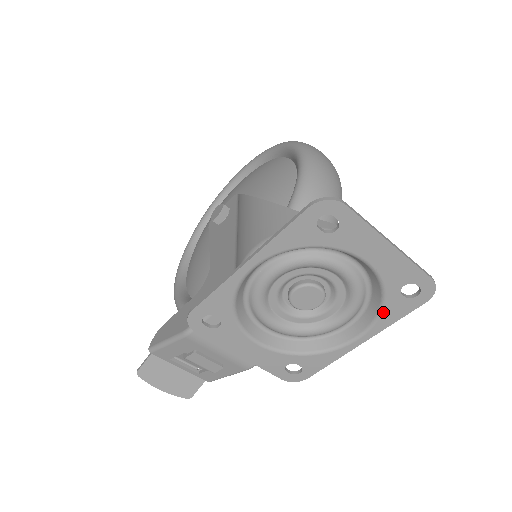
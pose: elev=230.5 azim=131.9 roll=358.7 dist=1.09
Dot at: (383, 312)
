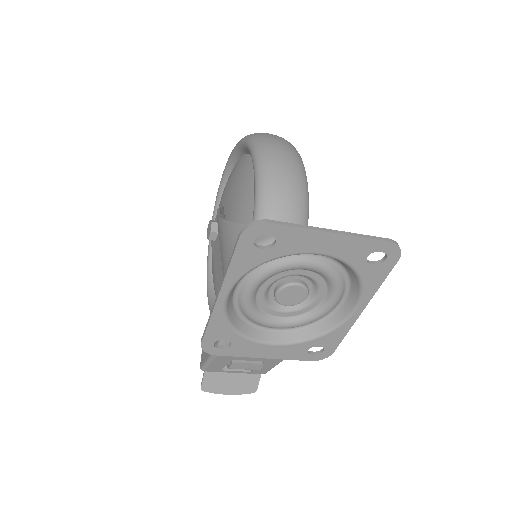
Dot at: (364, 283)
